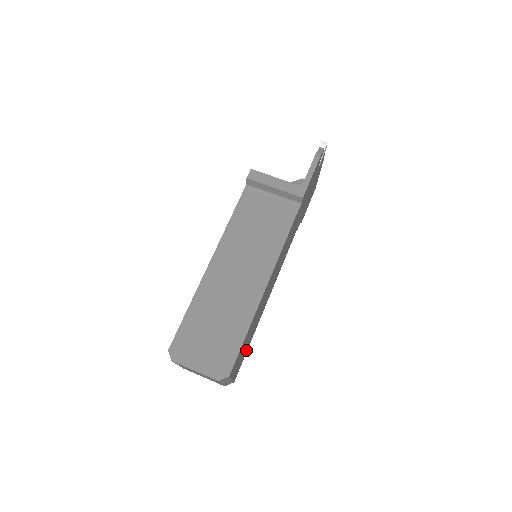
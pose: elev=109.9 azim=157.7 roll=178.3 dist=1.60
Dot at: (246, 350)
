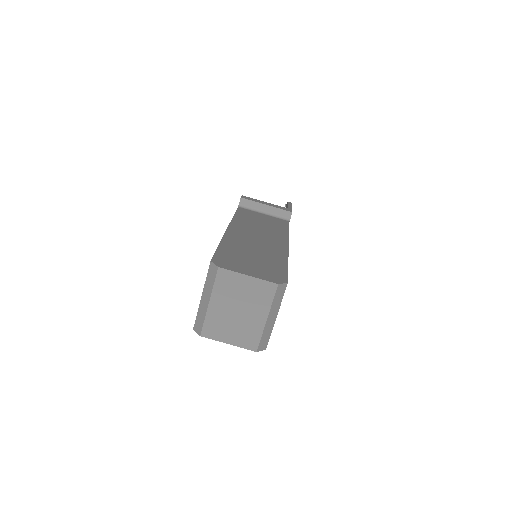
Dot at: occluded
